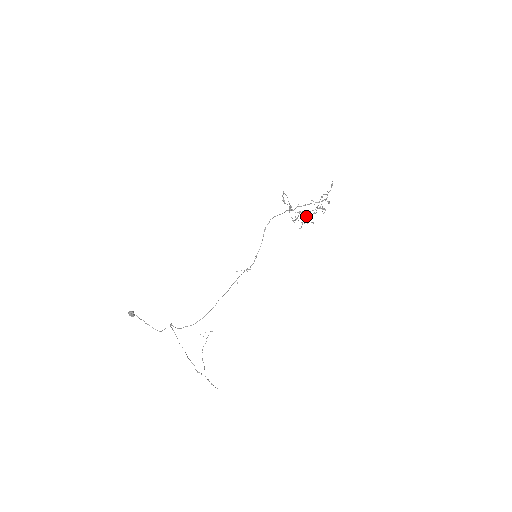
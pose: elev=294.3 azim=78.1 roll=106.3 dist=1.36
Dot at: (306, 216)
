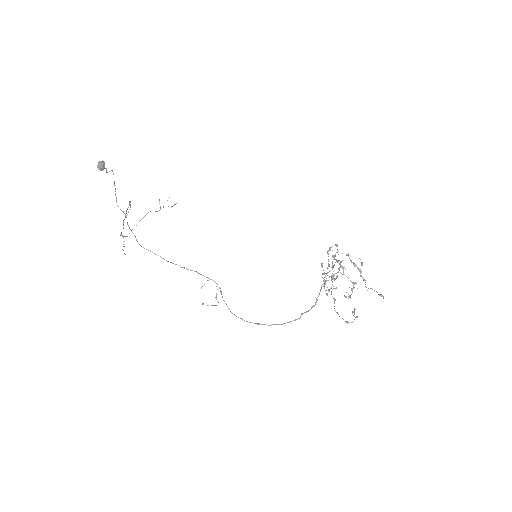
Dot at: (327, 293)
